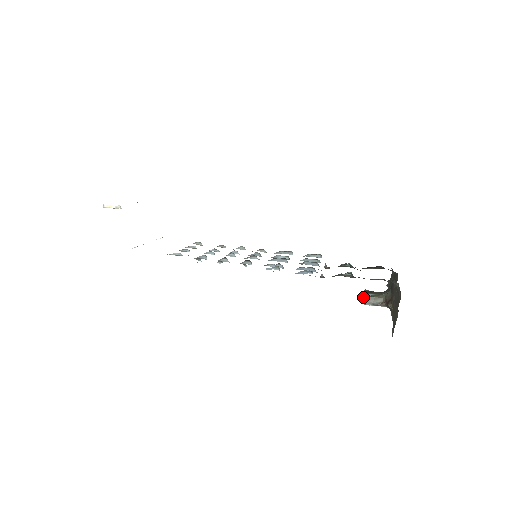
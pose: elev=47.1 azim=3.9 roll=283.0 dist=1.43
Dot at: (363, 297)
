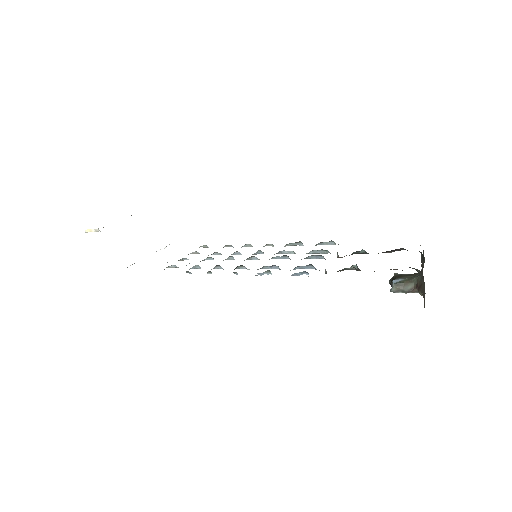
Dot at: (391, 284)
